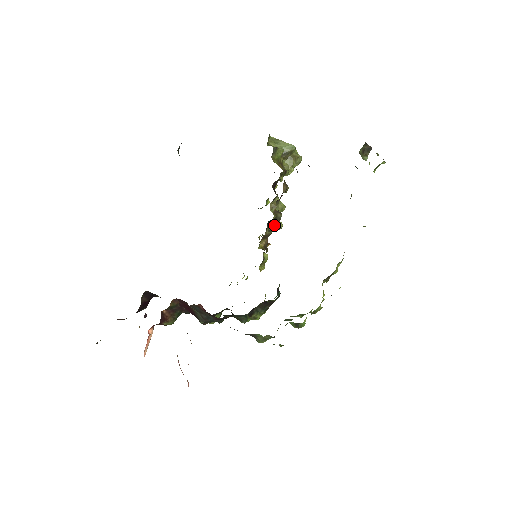
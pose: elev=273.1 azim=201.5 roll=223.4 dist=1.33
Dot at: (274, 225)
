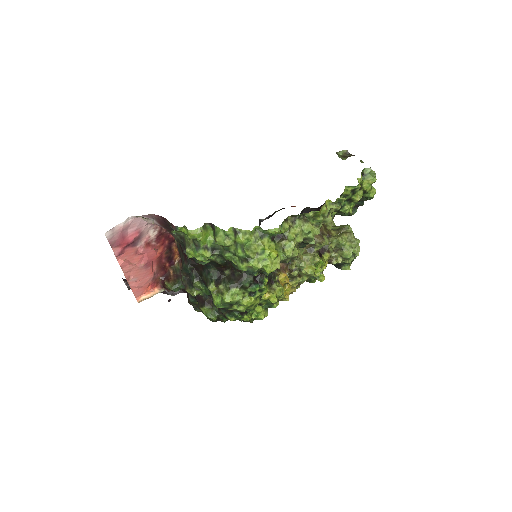
Dot at: occluded
